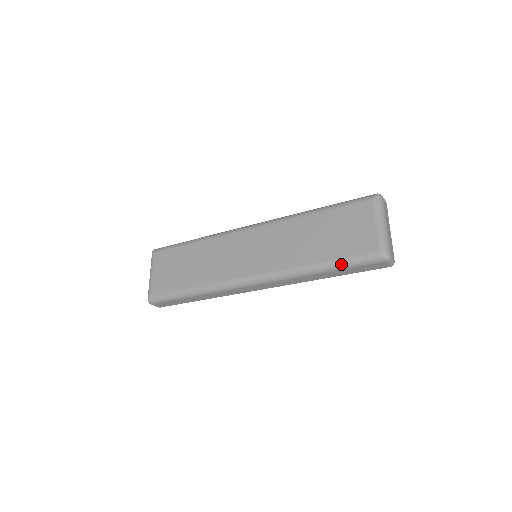
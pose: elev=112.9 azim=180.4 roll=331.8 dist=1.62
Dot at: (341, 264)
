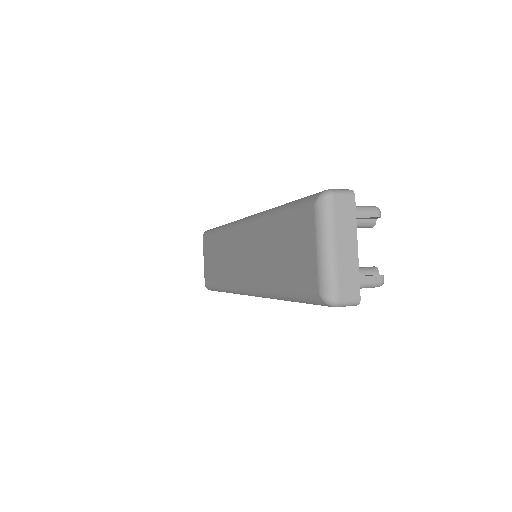
Dot at: (295, 299)
